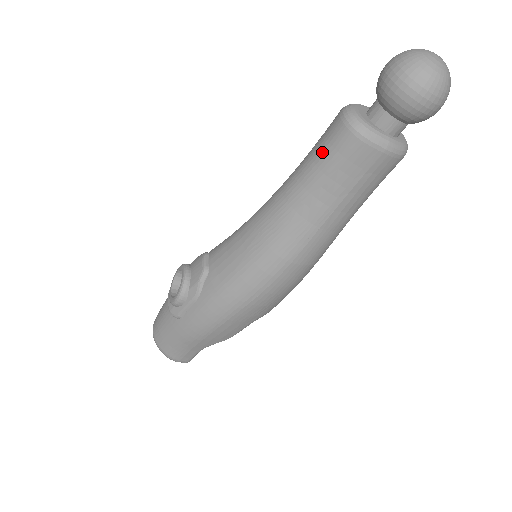
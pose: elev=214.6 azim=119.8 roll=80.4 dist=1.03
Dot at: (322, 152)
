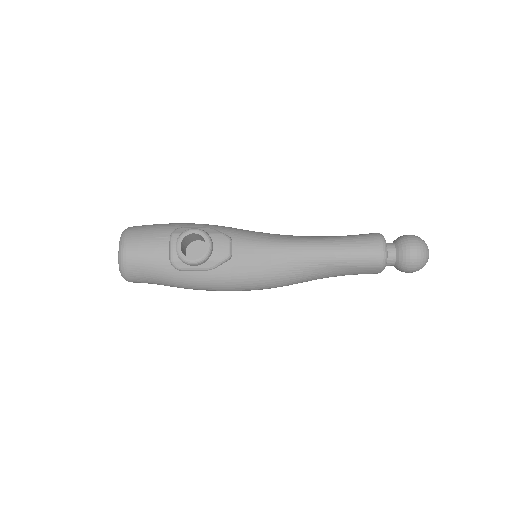
Dot at: (359, 255)
